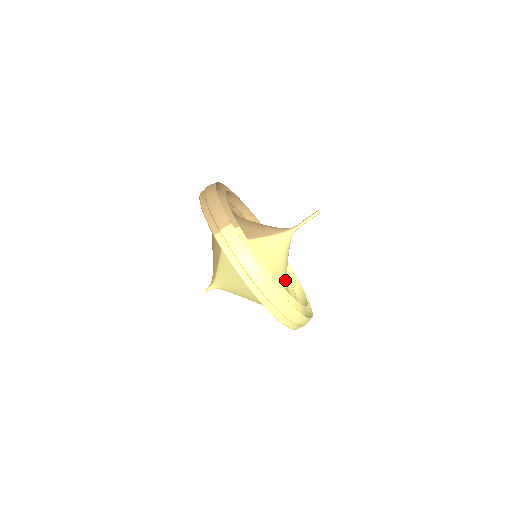
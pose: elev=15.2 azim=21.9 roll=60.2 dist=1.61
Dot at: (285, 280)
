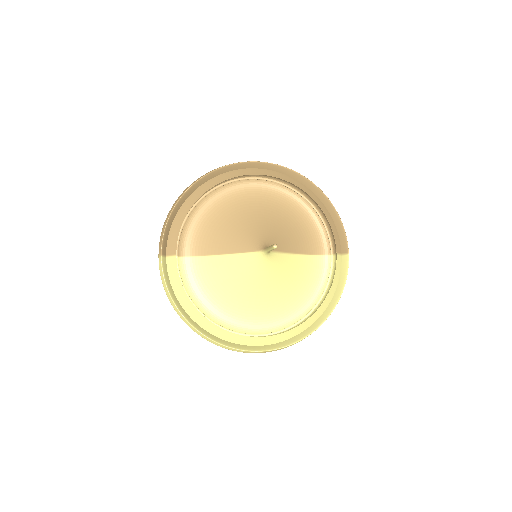
Dot at: (268, 297)
